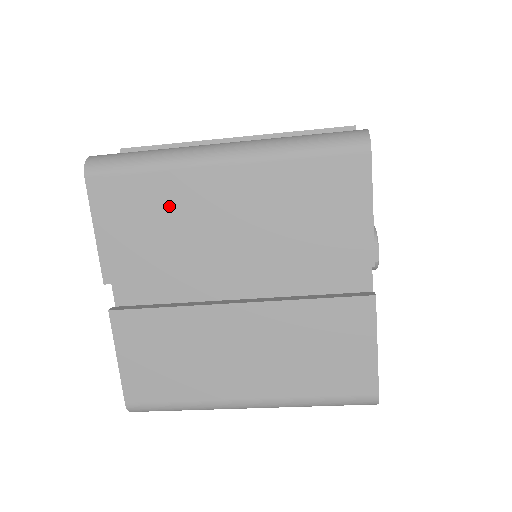
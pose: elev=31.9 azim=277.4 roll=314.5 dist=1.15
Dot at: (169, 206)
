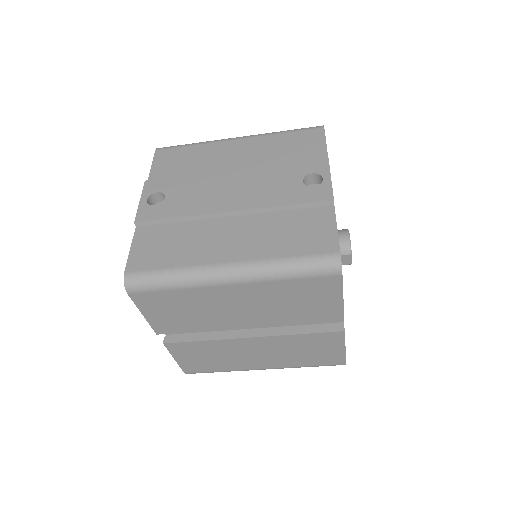
Dot at: (195, 303)
